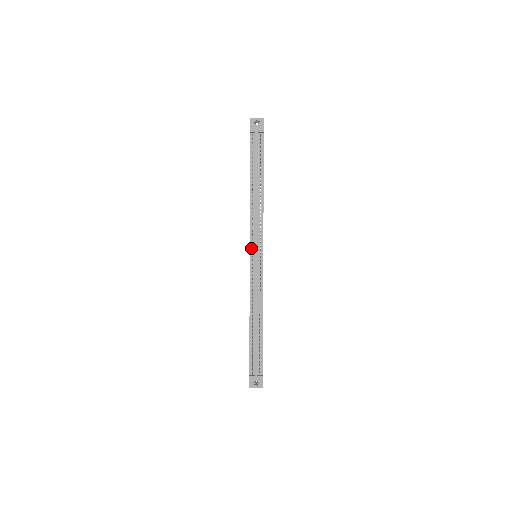
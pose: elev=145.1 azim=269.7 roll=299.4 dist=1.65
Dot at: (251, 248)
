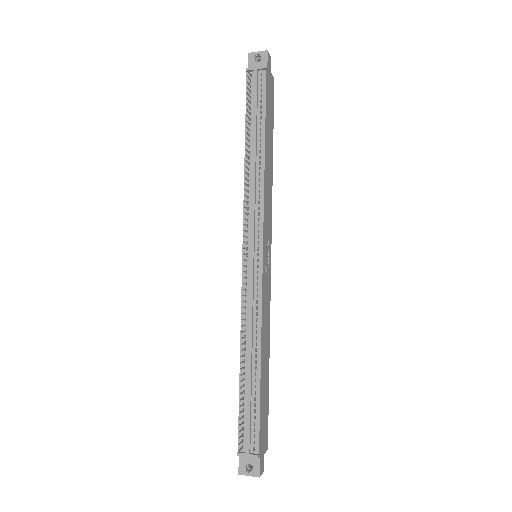
Dot at: (245, 241)
